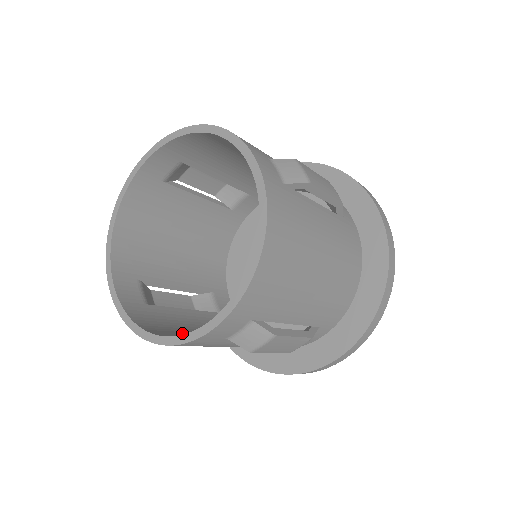
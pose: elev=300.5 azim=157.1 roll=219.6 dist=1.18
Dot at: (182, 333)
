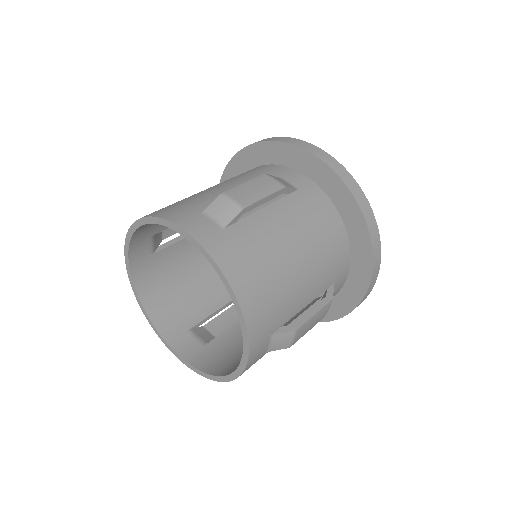
Dot at: (239, 354)
